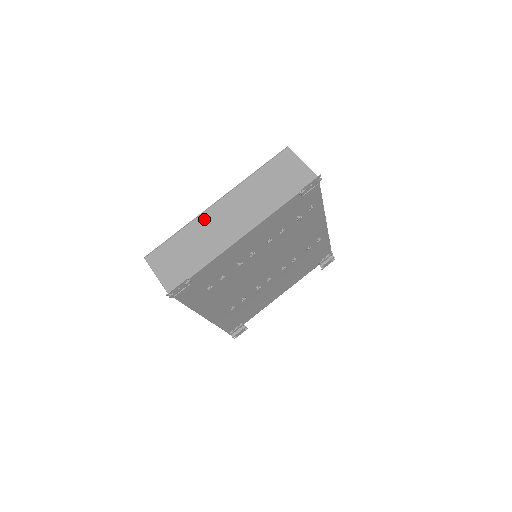
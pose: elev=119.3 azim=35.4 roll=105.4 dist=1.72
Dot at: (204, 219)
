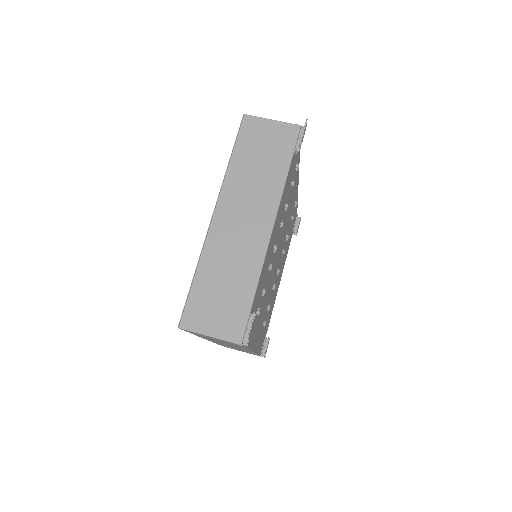
Dot at: (214, 241)
